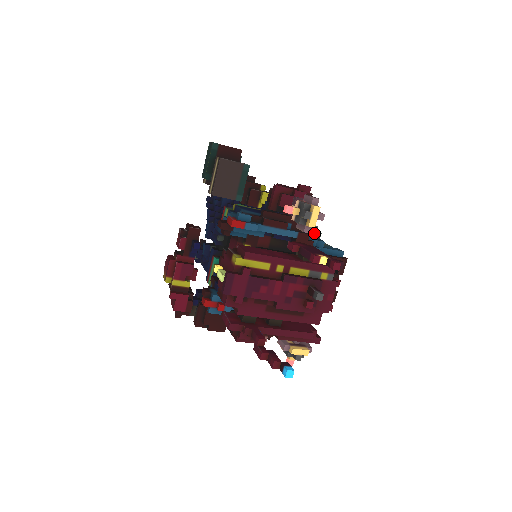
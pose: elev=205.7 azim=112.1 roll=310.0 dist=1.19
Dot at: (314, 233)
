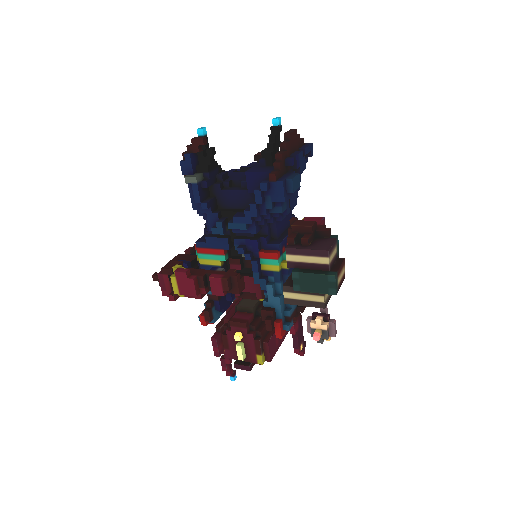
Dot at: occluded
